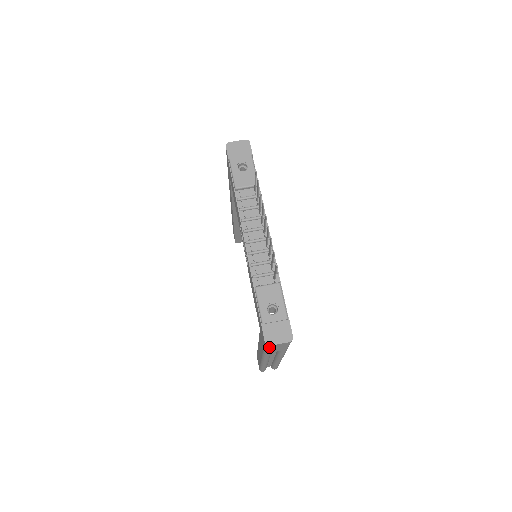
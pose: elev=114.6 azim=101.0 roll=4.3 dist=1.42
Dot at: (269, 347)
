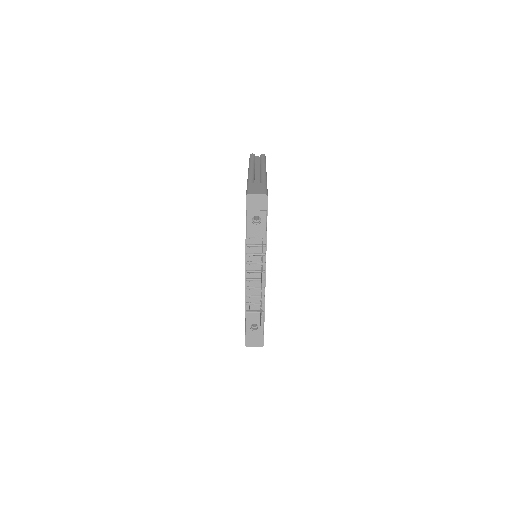
Dot at: occluded
